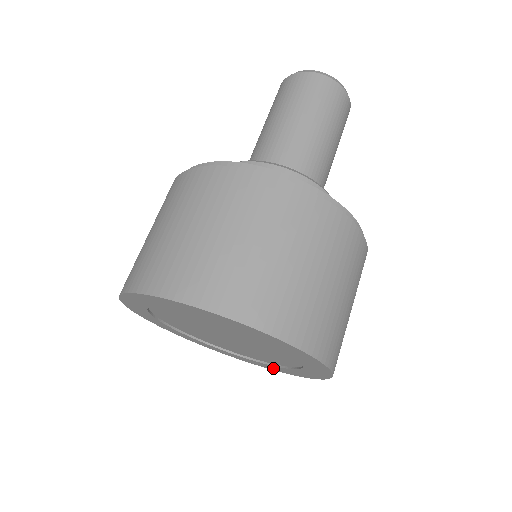
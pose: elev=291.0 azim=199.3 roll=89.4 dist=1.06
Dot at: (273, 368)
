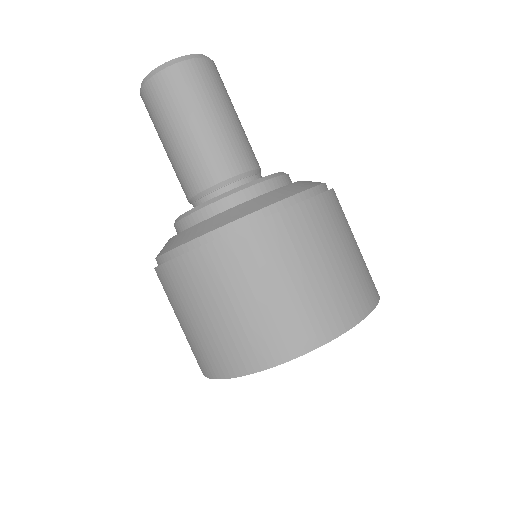
Dot at: occluded
